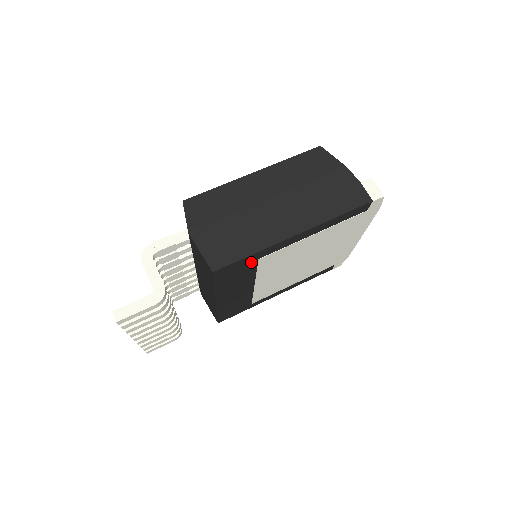
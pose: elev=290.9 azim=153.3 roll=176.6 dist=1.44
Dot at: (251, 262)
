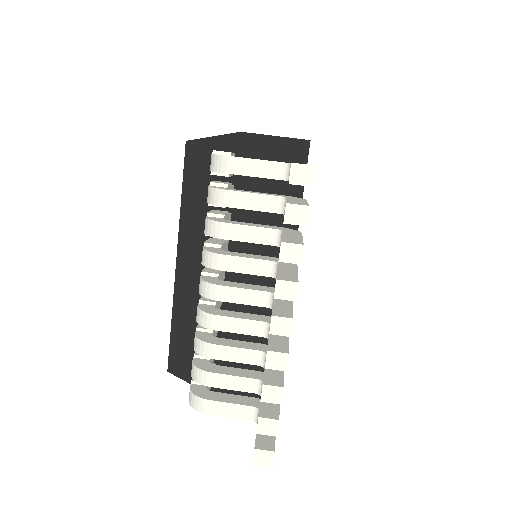
Dot at: occluded
